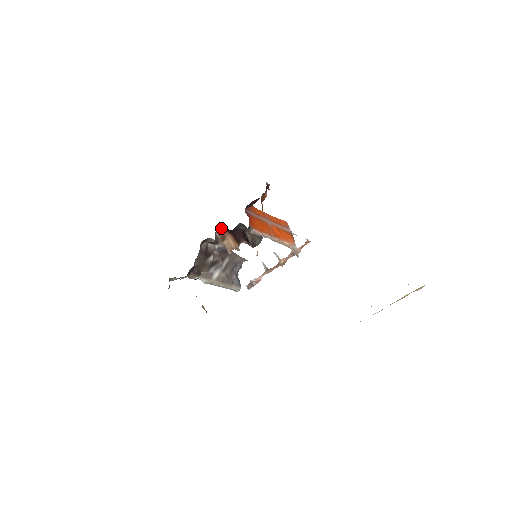
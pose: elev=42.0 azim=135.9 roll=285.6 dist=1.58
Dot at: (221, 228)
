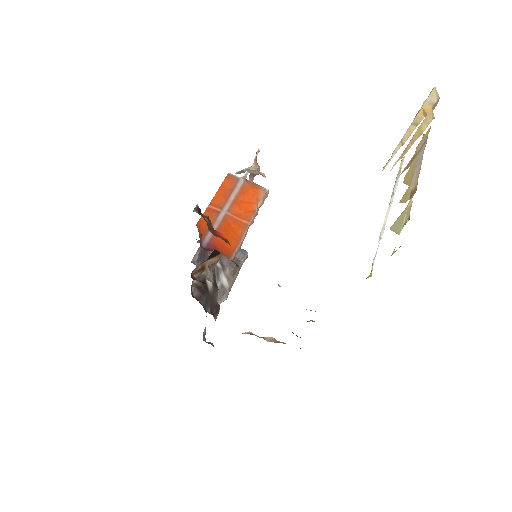
Dot at: (194, 271)
